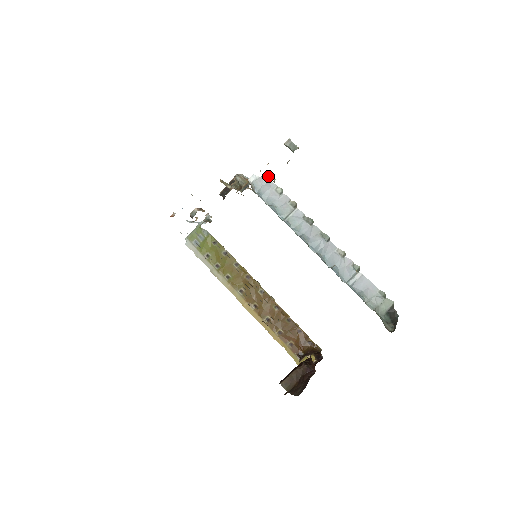
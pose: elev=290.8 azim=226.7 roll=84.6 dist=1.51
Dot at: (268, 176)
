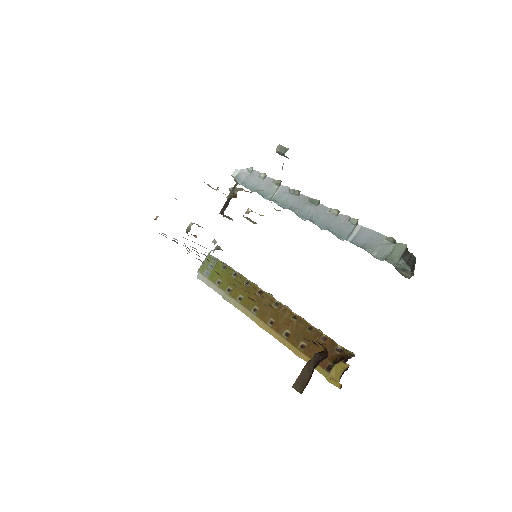
Dot at: (251, 167)
